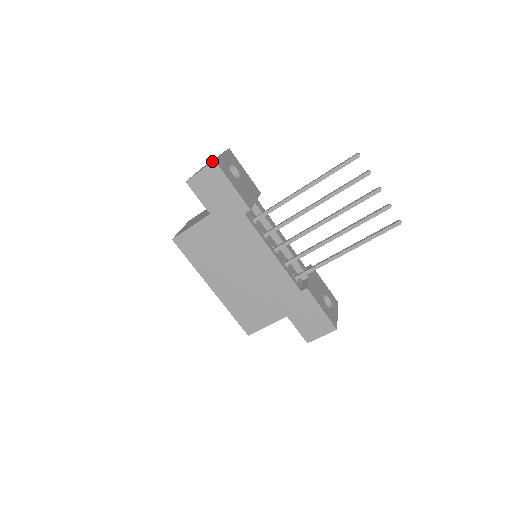
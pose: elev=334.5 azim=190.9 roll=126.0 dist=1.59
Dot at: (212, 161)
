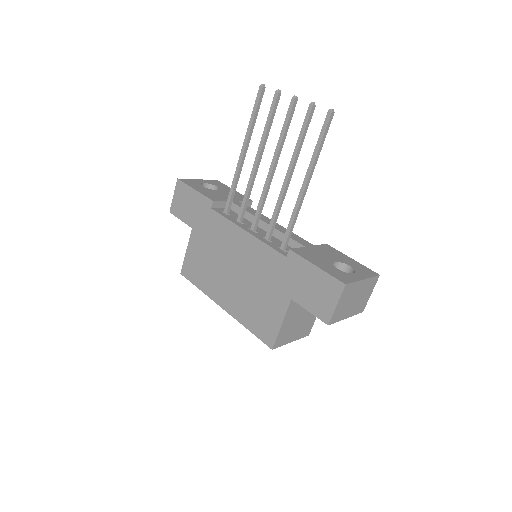
Dot at: occluded
